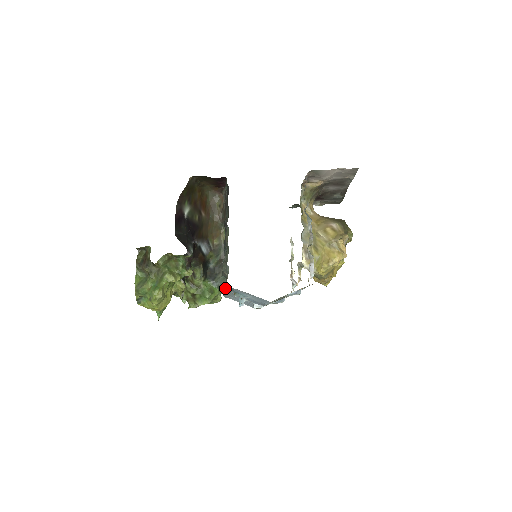
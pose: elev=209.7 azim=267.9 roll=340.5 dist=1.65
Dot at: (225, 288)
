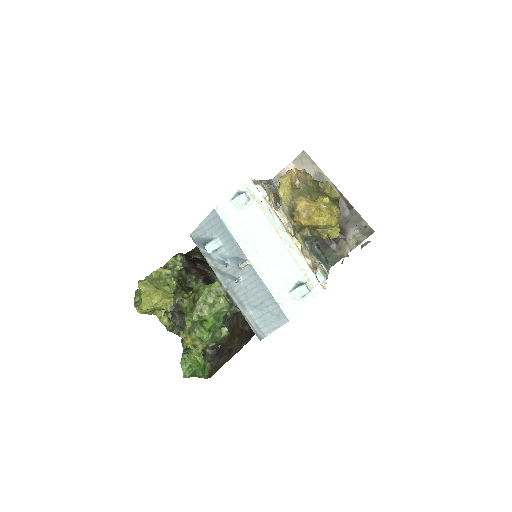
Dot at: (206, 260)
